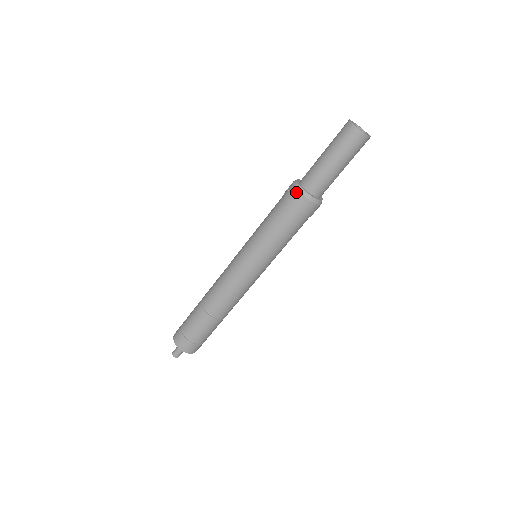
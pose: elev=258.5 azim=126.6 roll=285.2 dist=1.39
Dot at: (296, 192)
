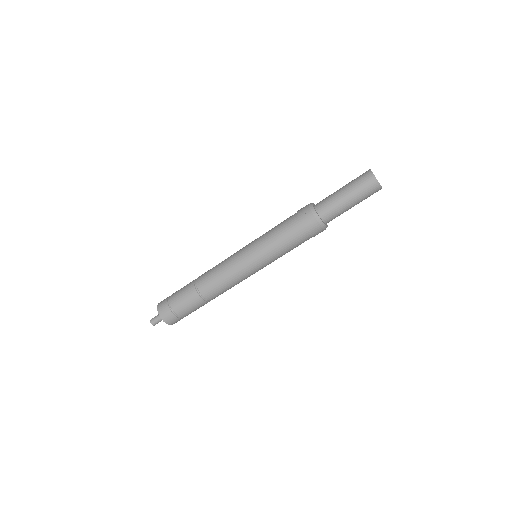
Dot at: (317, 224)
